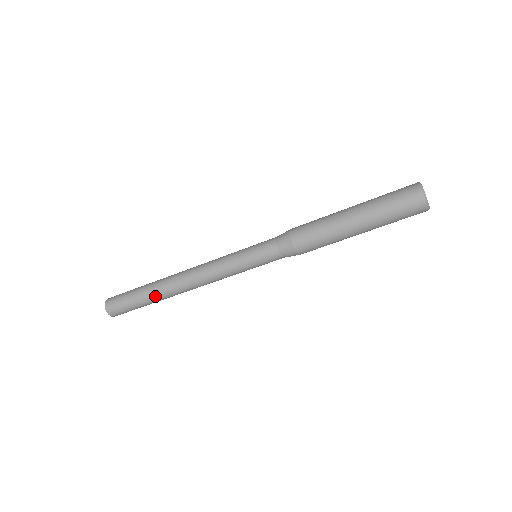
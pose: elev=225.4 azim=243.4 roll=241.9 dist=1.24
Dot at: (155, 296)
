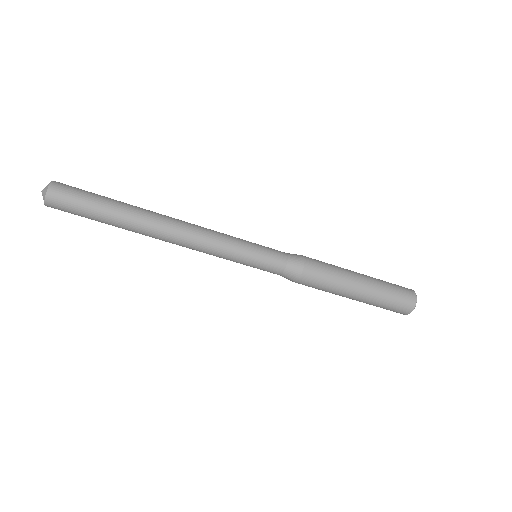
Dot at: (124, 227)
